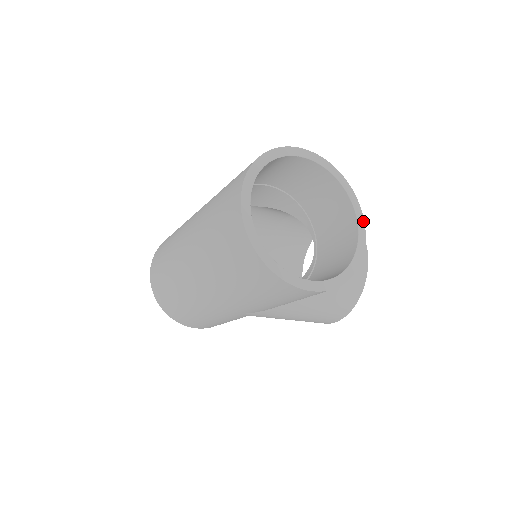
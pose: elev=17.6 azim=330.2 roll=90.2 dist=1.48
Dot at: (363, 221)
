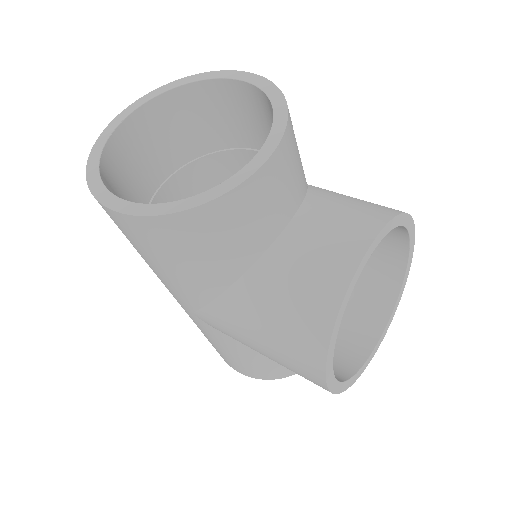
Dot at: (275, 146)
